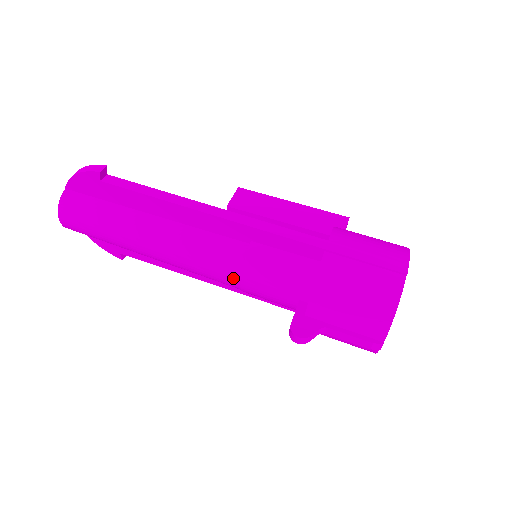
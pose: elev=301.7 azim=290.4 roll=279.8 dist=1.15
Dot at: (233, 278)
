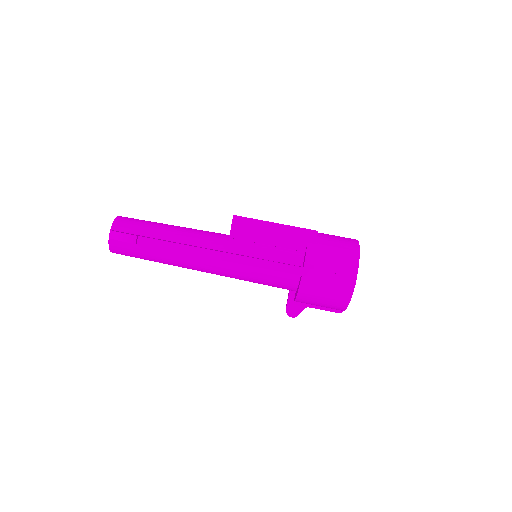
Dot at: (244, 280)
